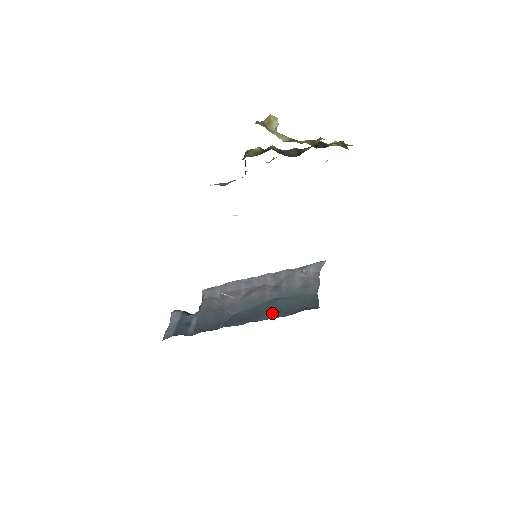
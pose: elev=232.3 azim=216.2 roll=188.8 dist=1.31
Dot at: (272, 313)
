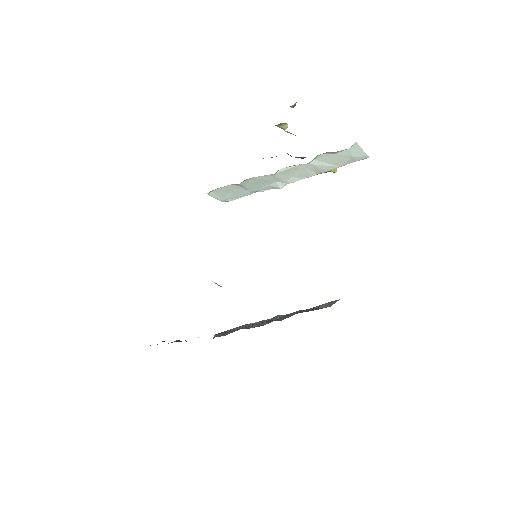
Dot at: occluded
